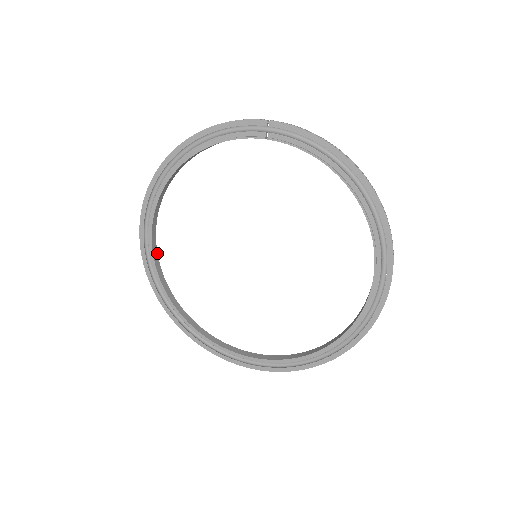
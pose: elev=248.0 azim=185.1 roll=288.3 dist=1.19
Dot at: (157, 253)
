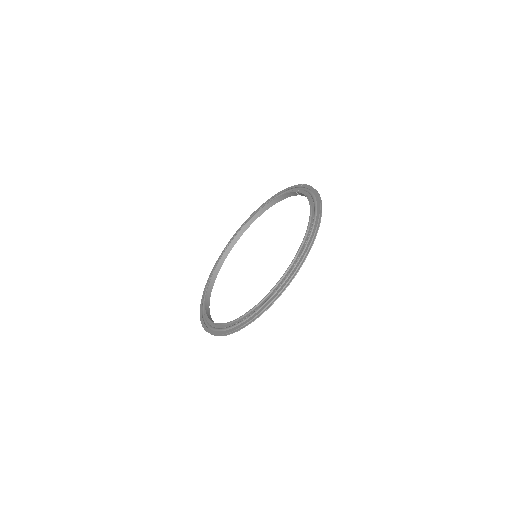
Dot at: occluded
